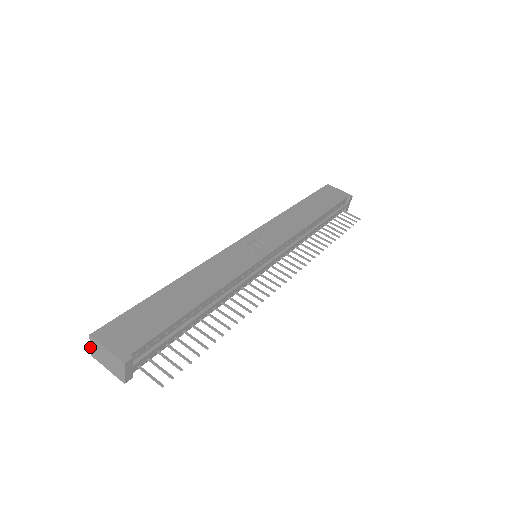
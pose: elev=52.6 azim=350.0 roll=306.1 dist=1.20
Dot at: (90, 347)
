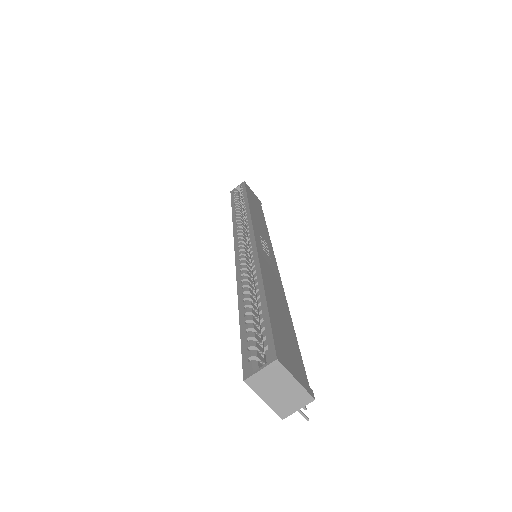
Dot at: (257, 372)
